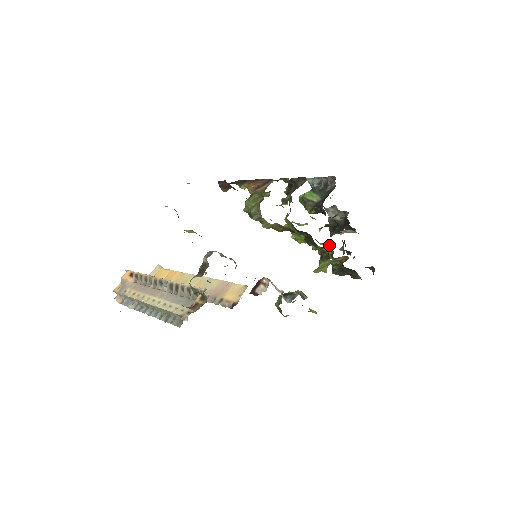
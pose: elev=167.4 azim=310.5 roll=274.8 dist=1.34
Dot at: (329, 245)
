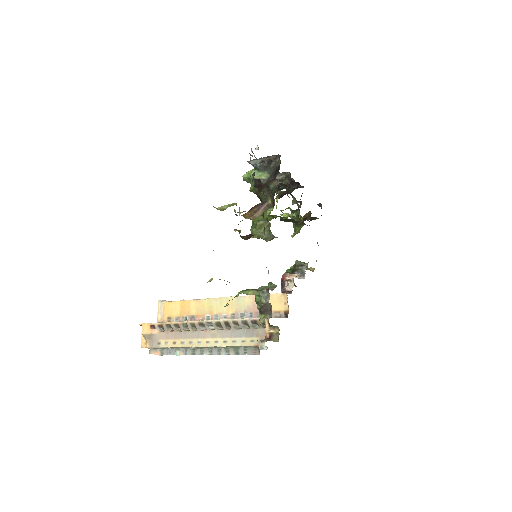
Dot at: (289, 208)
